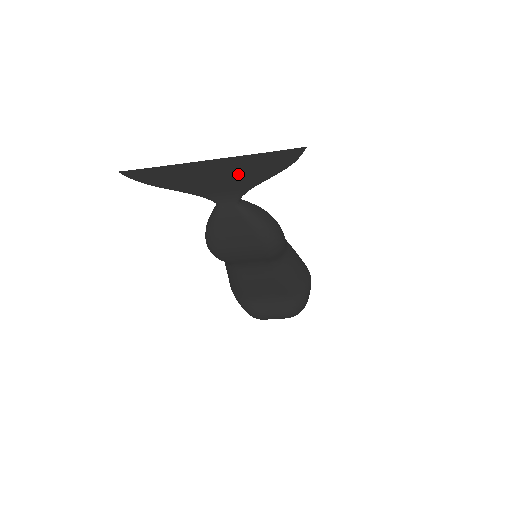
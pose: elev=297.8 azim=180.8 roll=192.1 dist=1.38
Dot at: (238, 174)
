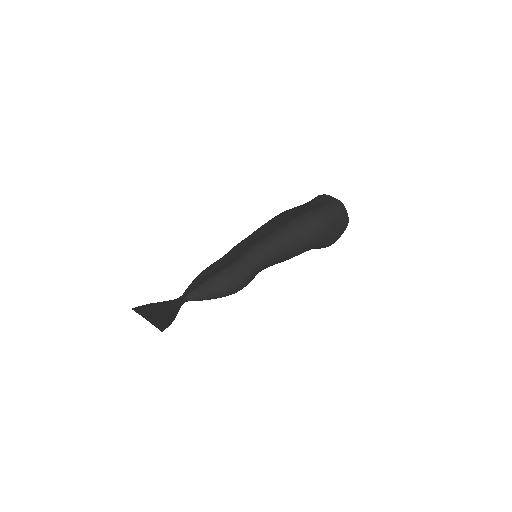
Dot at: (164, 314)
